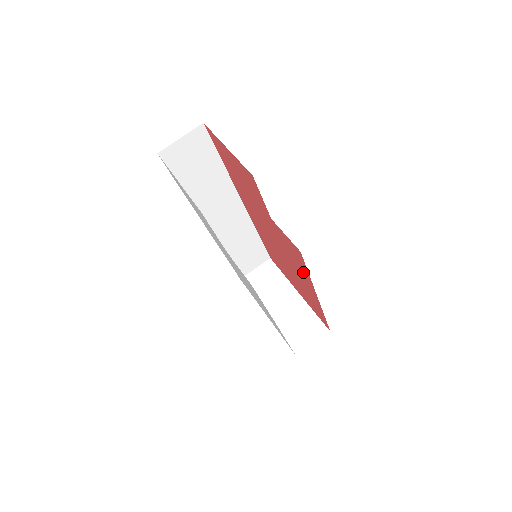
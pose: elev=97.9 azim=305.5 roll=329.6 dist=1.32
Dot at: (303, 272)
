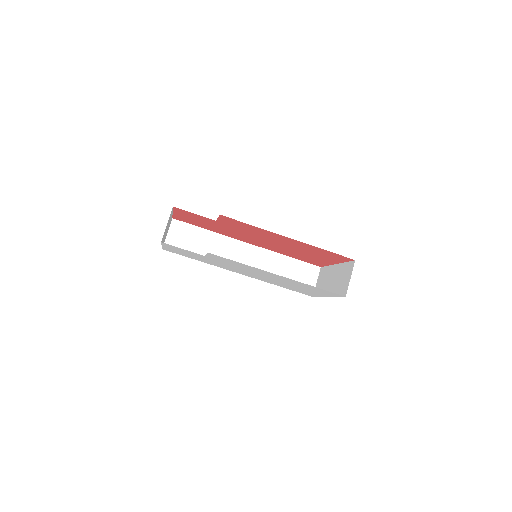
Dot at: (260, 231)
